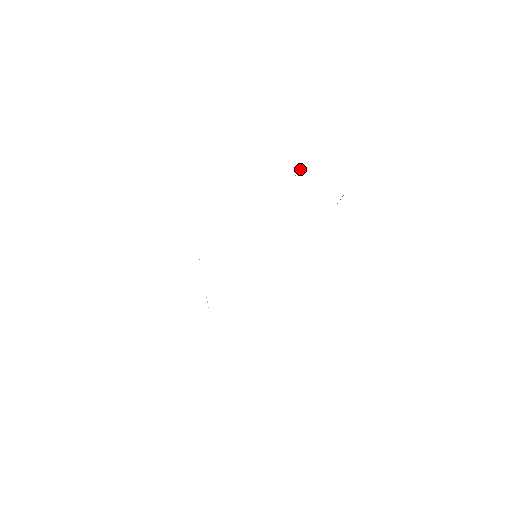
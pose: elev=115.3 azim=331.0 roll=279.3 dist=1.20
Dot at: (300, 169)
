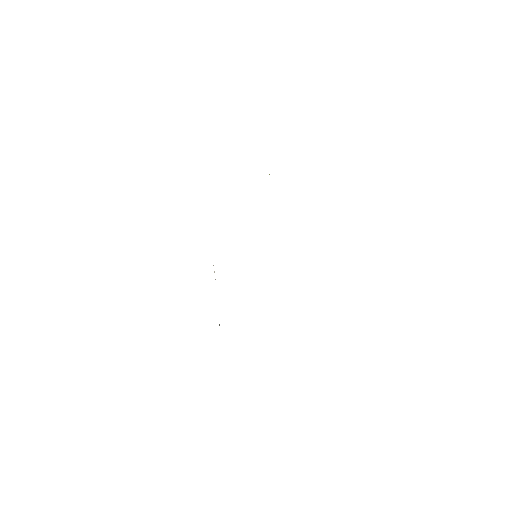
Dot at: occluded
